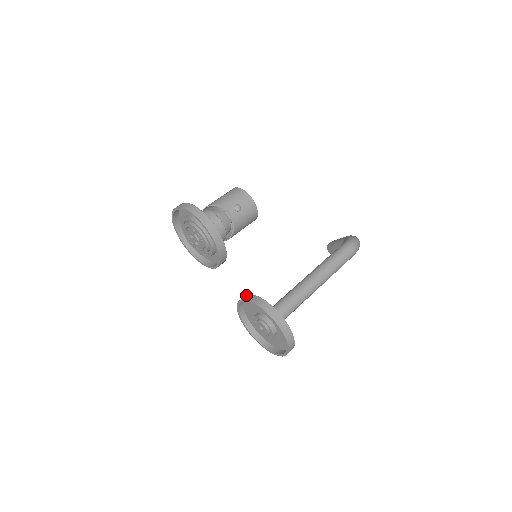
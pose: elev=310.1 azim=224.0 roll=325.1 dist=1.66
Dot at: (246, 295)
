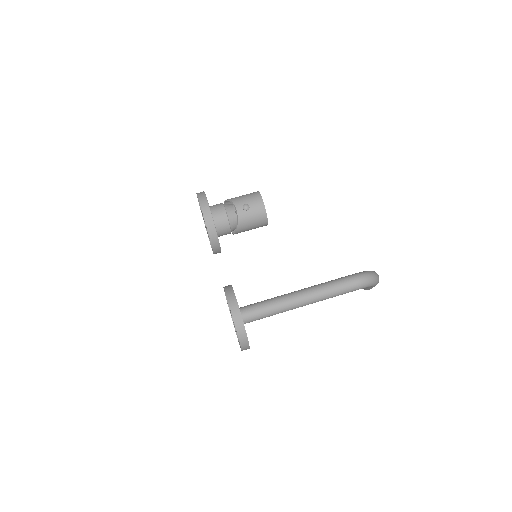
Dot at: occluded
